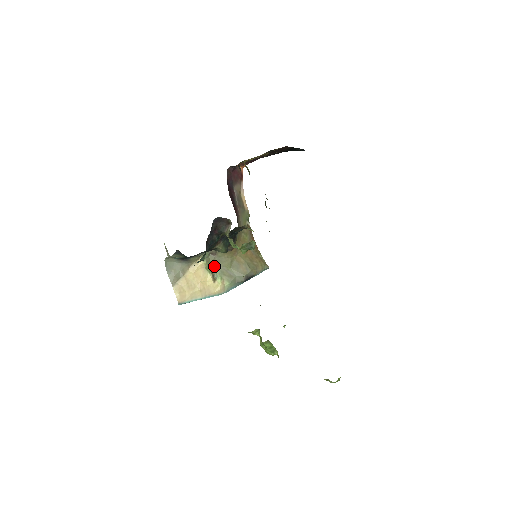
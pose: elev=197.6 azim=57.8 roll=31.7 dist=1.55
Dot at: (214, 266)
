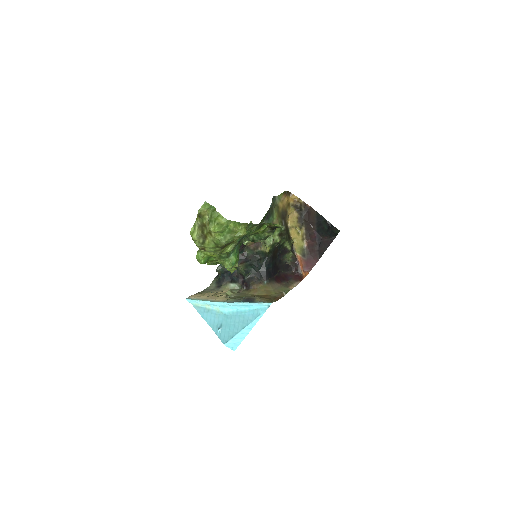
Dot at: occluded
